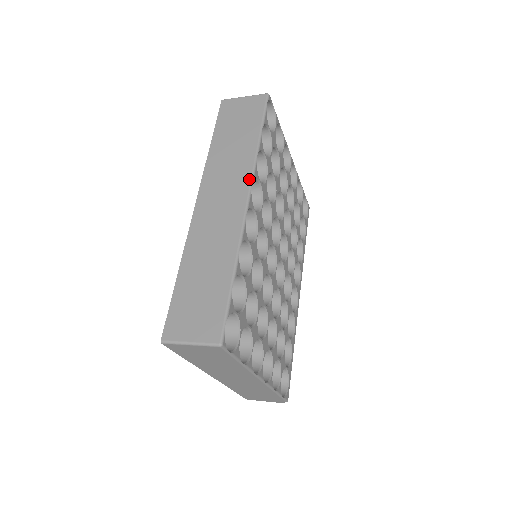
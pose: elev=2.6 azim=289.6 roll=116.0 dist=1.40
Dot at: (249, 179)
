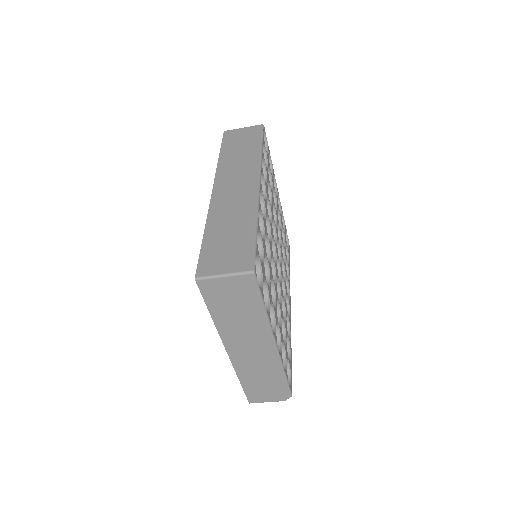
Dot at: (258, 171)
